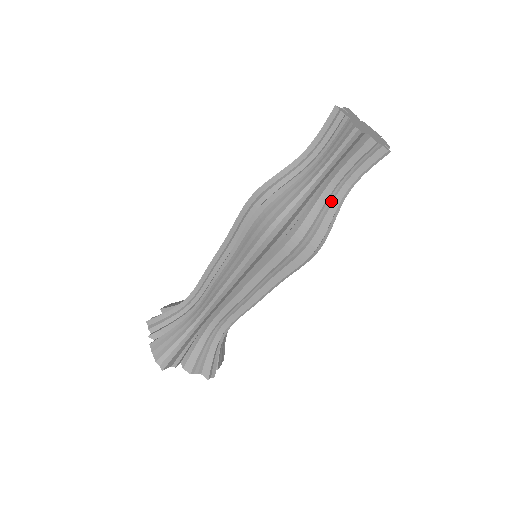
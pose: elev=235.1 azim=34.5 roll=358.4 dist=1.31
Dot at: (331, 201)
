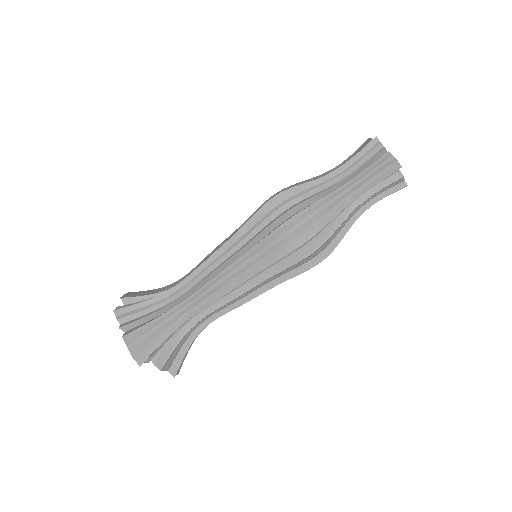
Dot at: (349, 218)
